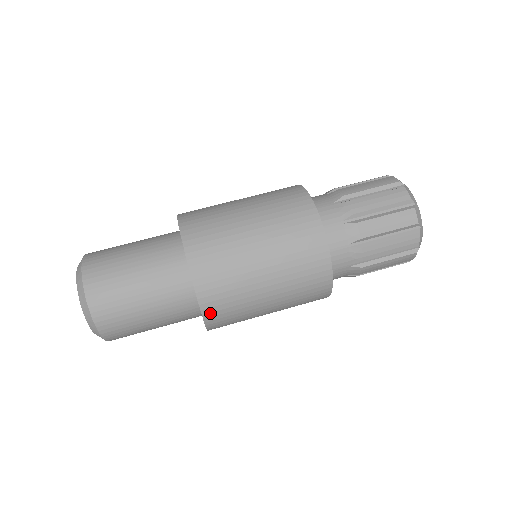
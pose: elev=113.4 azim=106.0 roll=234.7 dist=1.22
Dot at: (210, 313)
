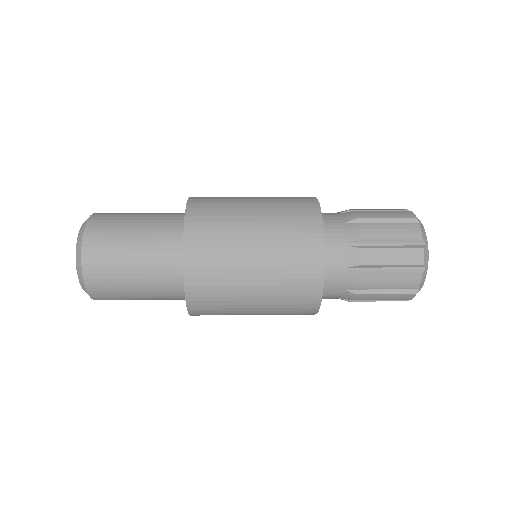
Dot at: (192, 234)
